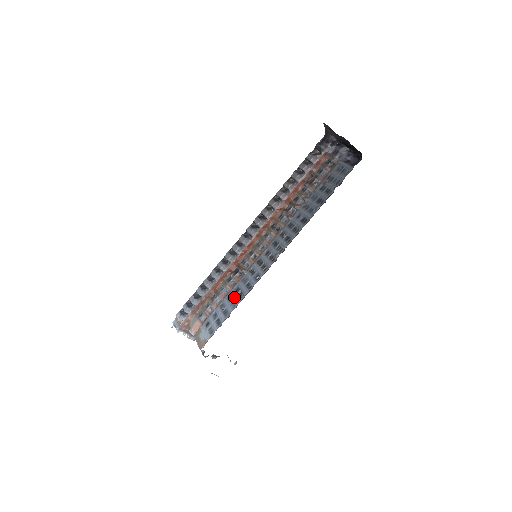
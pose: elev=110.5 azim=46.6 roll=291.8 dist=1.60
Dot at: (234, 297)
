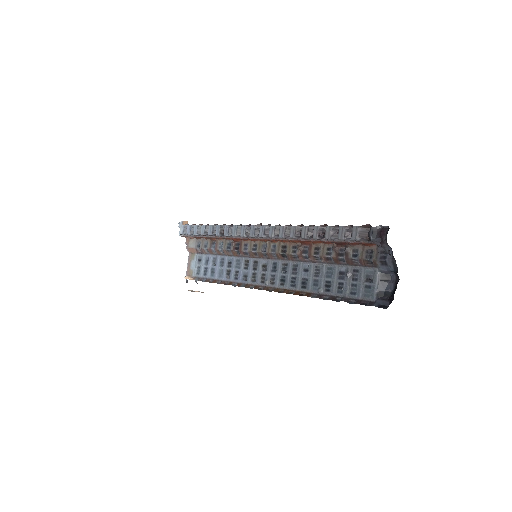
Dot at: (224, 268)
